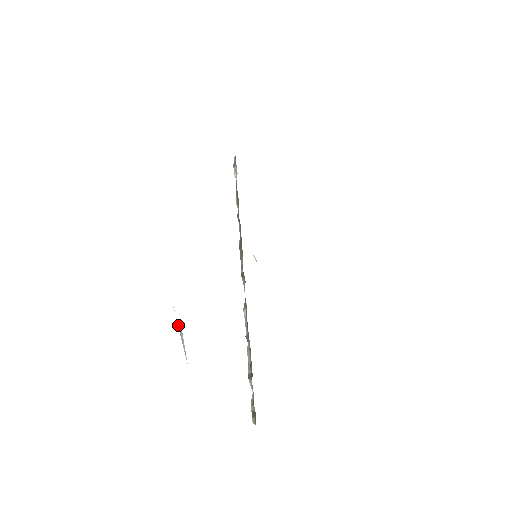
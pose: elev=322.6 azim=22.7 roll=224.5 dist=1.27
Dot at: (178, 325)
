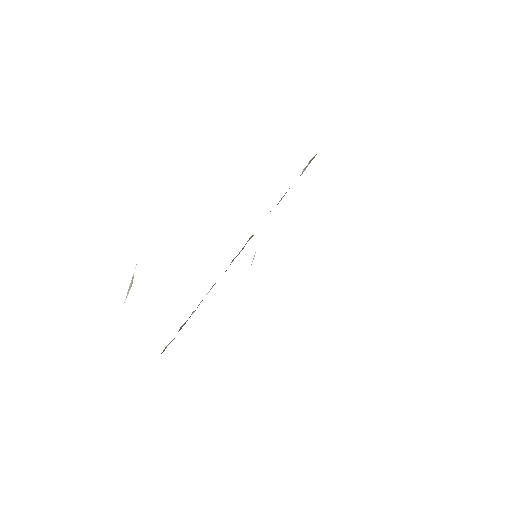
Dot at: (132, 278)
